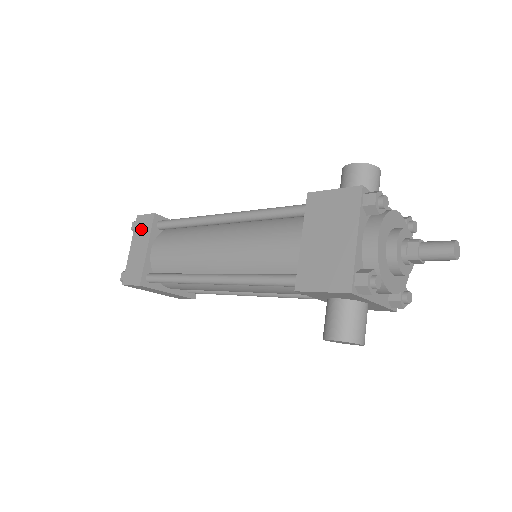
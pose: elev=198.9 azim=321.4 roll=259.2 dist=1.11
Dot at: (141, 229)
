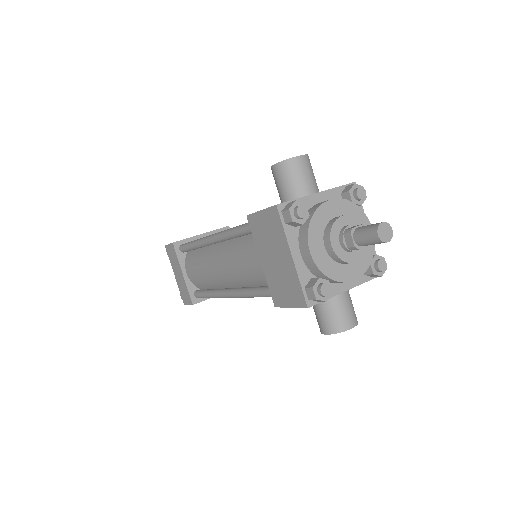
Dot at: (172, 257)
